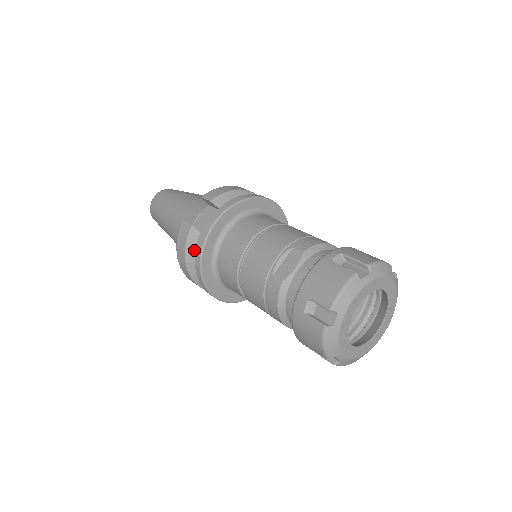
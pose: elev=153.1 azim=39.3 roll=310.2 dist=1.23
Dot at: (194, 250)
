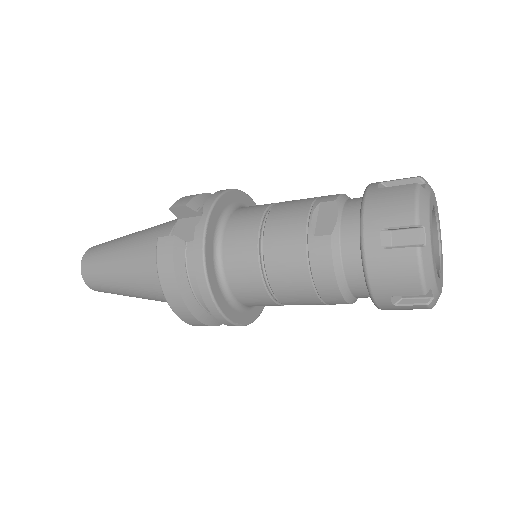
Dot at: (185, 267)
